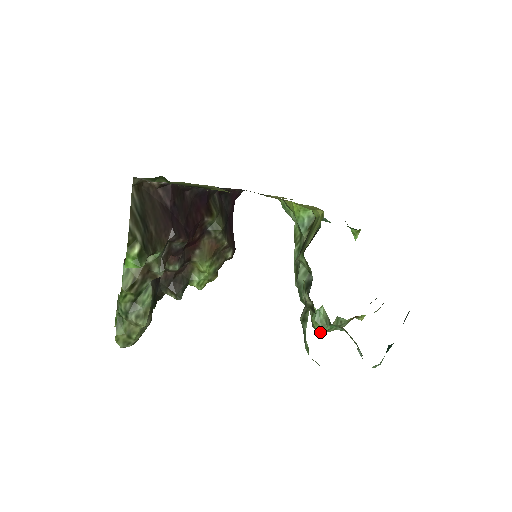
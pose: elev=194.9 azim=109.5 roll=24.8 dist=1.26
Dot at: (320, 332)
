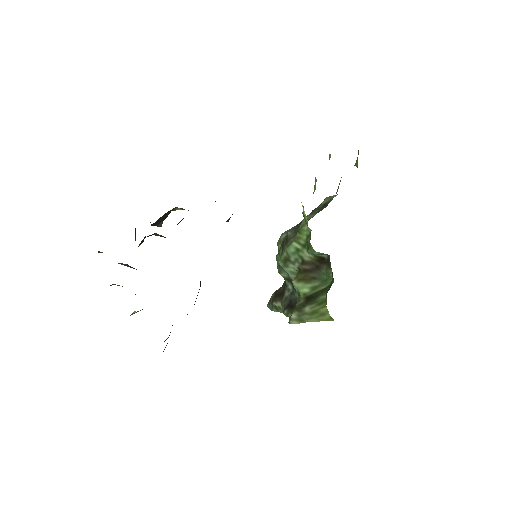
Dot at: occluded
